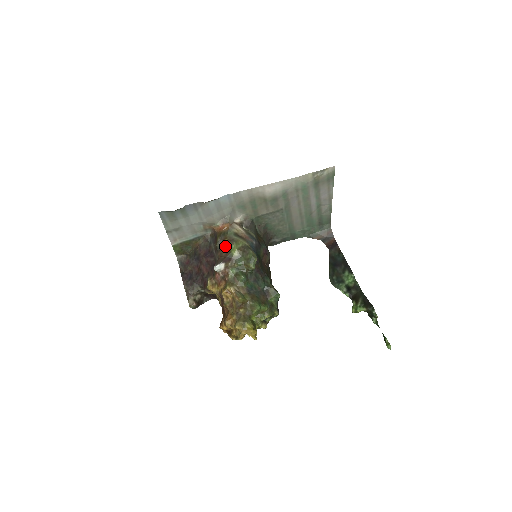
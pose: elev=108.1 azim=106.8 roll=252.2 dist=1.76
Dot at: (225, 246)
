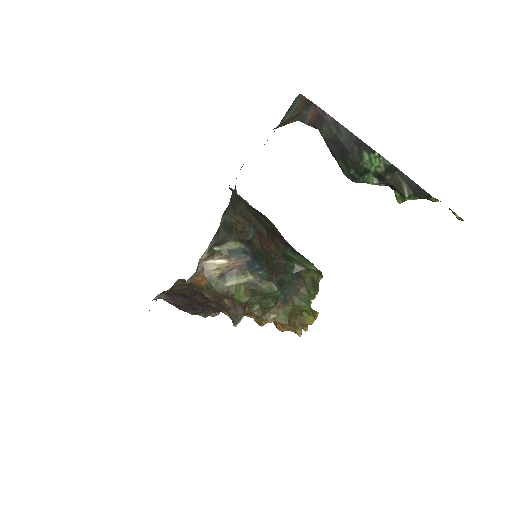
Dot at: (222, 297)
